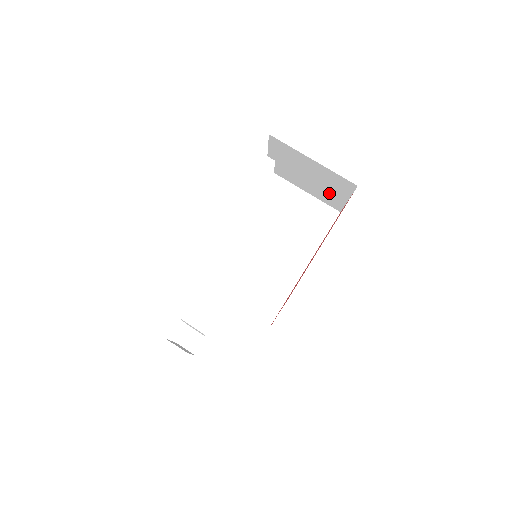
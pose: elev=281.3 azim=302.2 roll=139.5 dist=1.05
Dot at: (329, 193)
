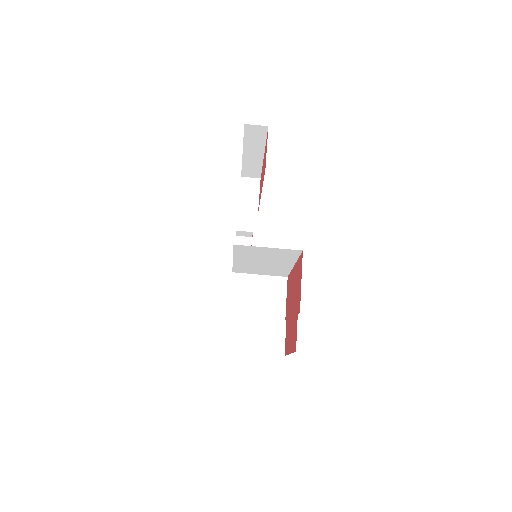
Dot at: occluded
